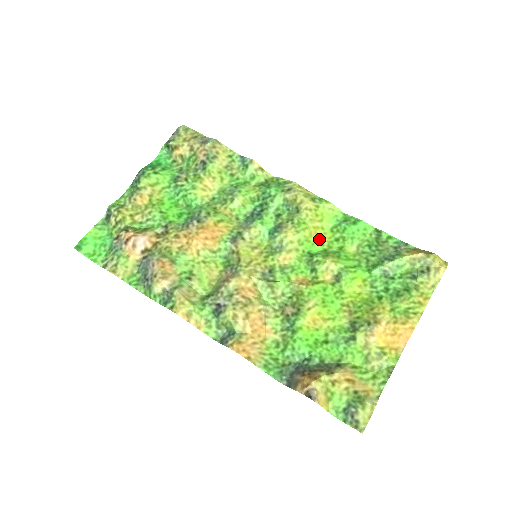
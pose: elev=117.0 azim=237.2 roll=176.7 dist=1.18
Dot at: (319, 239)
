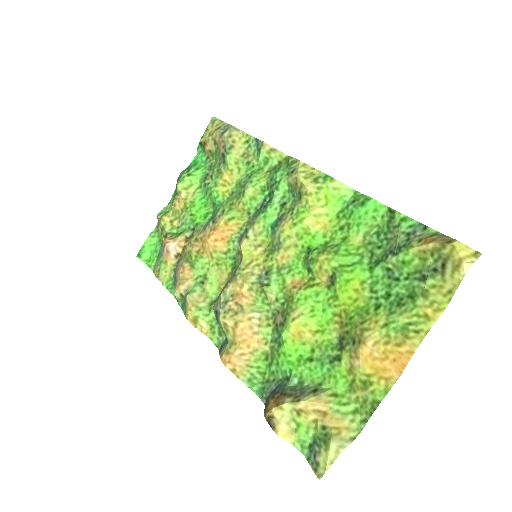
Dot at: (321, 229)
